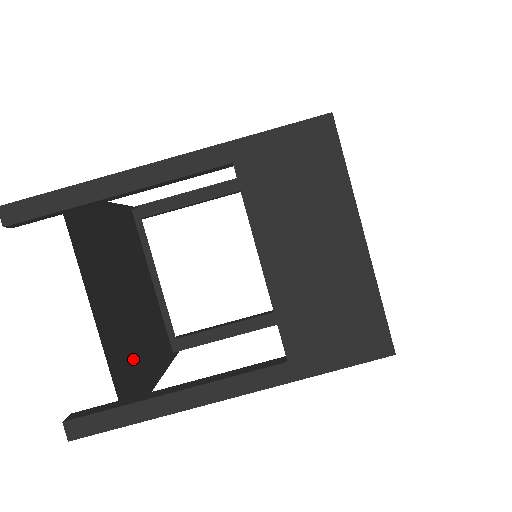
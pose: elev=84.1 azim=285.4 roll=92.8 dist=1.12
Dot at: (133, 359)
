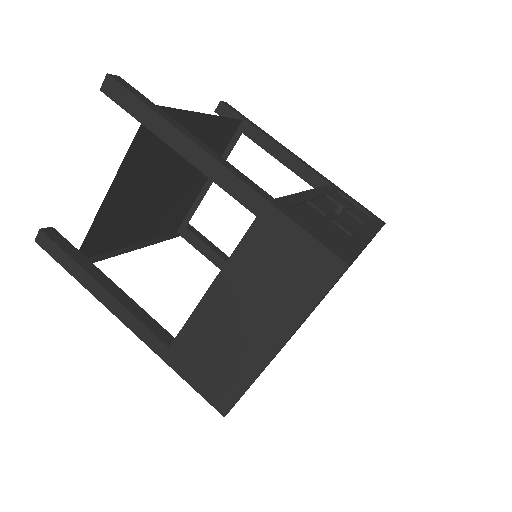
Dot at: (123, 228)
